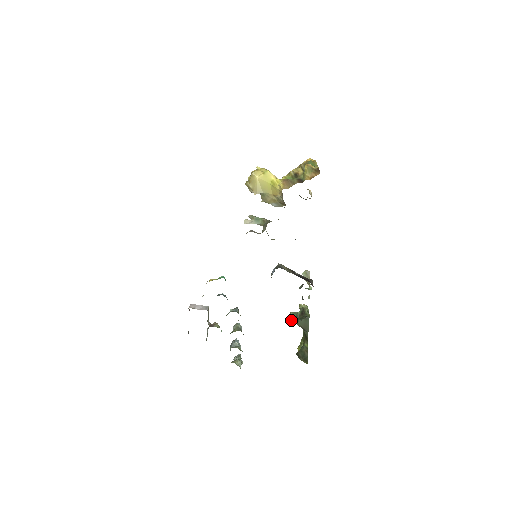
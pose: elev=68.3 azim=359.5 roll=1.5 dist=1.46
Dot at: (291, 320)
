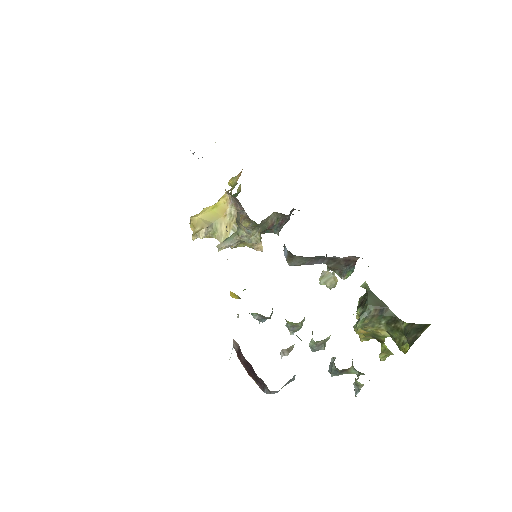
Dot at: (360, 318)
